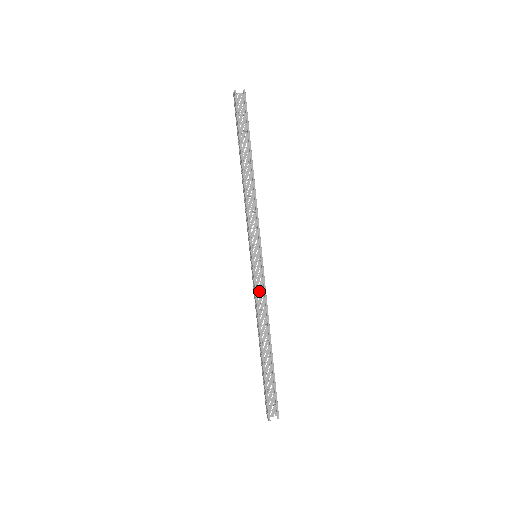
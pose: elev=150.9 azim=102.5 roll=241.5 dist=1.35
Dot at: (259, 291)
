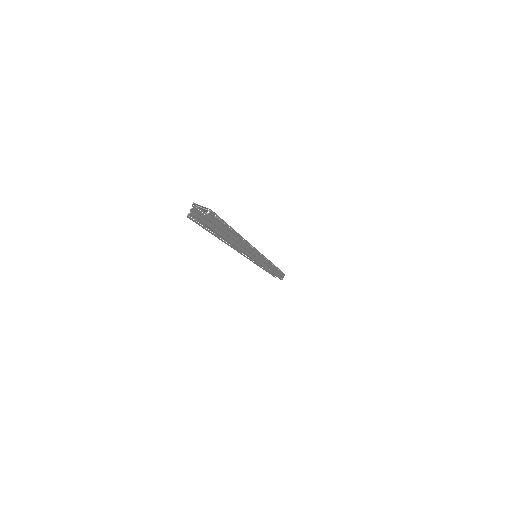
Dot at: occluded
